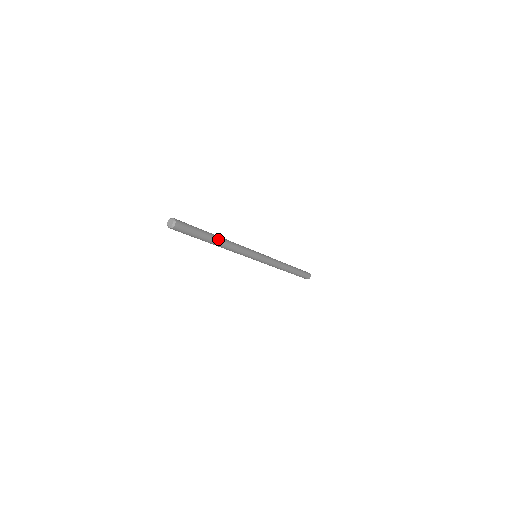
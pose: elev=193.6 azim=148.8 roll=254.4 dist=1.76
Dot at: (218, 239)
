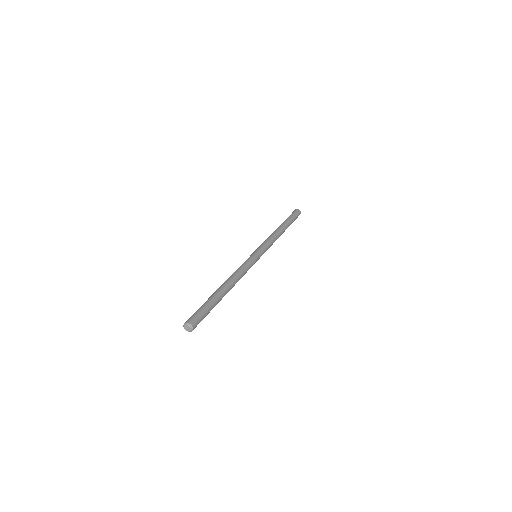
Dot at: occluded
